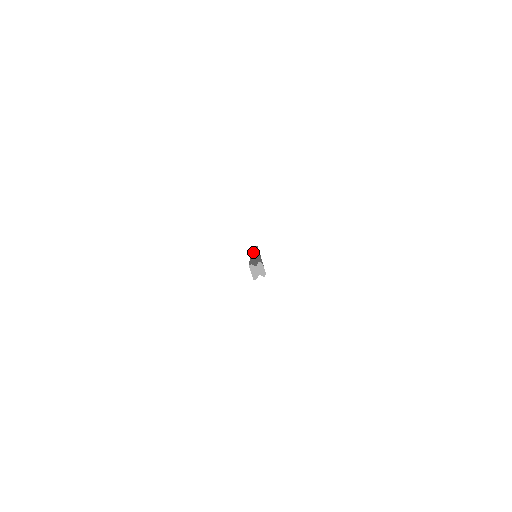
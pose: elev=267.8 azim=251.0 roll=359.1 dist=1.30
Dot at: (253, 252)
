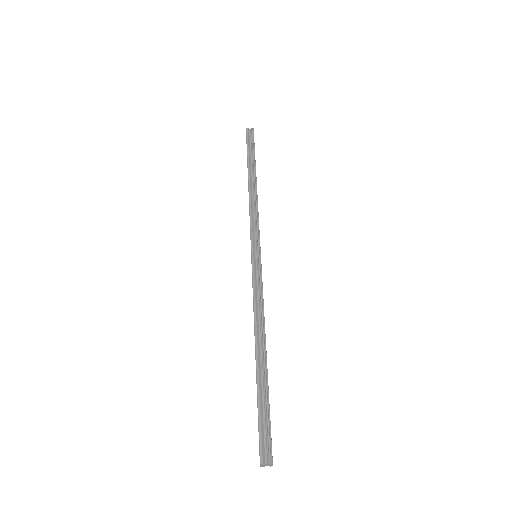
Dot at: (254, 250)
